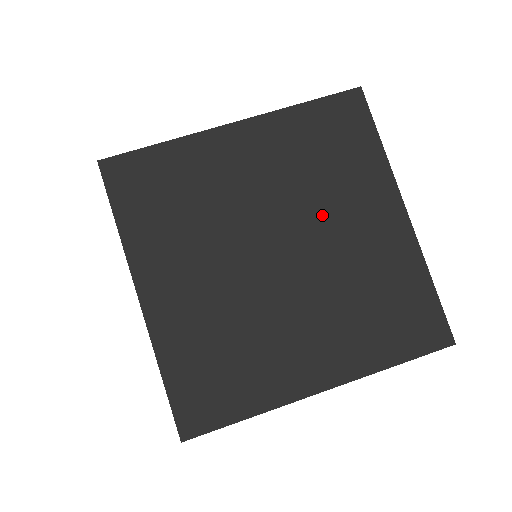
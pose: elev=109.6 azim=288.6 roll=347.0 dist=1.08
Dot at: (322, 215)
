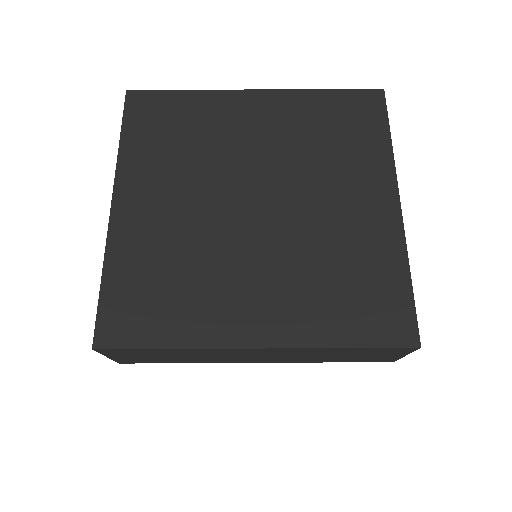
Dot at: (312, 183)
